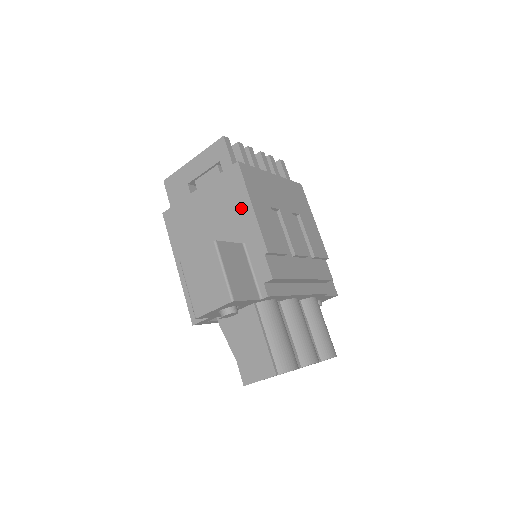
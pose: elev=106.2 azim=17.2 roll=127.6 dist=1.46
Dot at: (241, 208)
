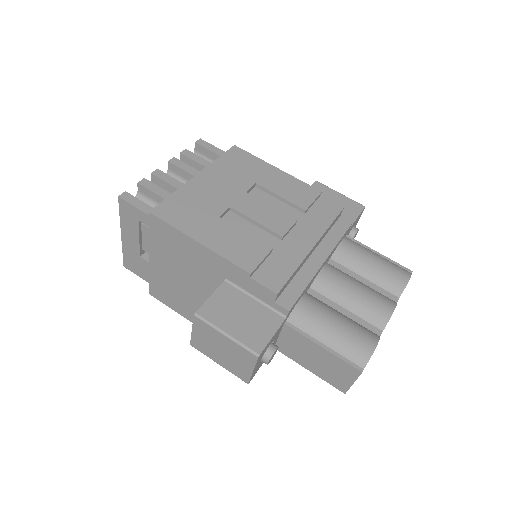
Dot at: (193, 251)
